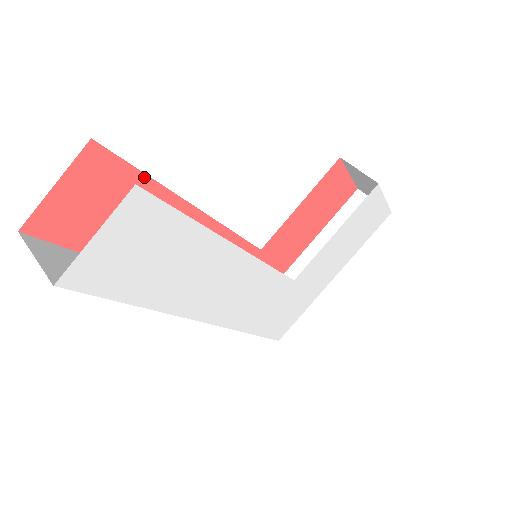
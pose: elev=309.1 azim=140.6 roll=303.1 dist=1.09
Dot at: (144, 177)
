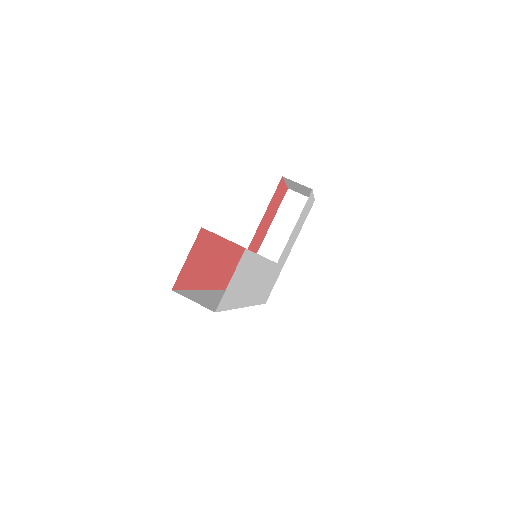
Dot at: (214, 235)
